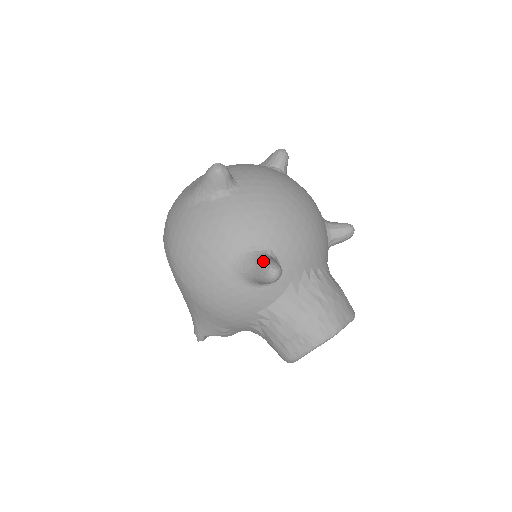
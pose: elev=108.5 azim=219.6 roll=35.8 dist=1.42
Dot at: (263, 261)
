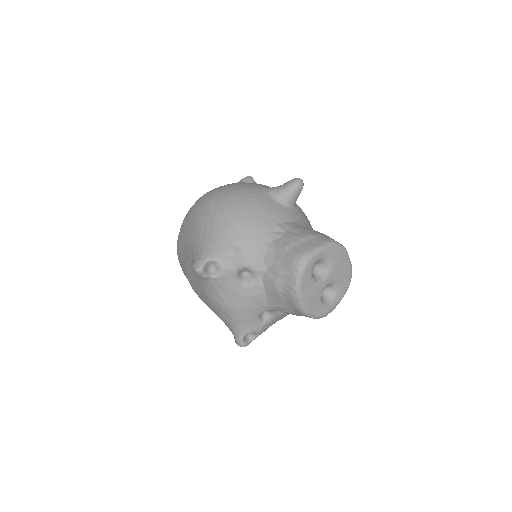
Dot at: occluded
